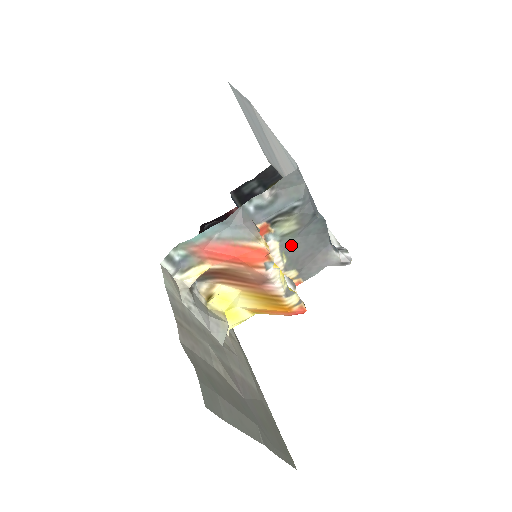
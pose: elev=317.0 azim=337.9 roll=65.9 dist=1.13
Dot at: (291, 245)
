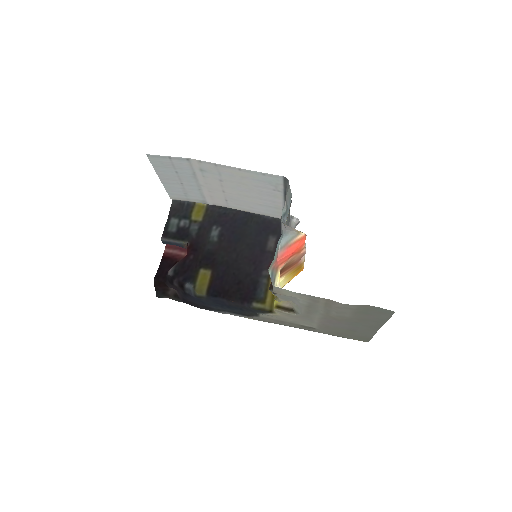
Dot at: occluded
